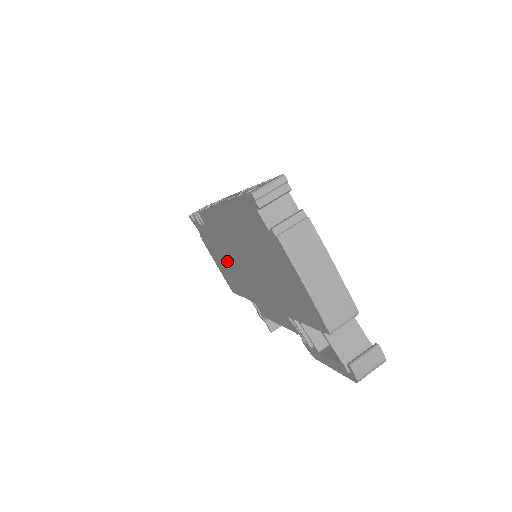
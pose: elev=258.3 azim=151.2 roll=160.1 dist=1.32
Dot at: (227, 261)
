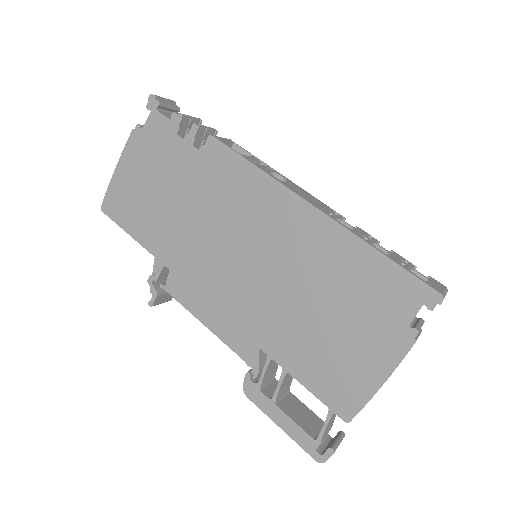
Dot at: (182, 207)
